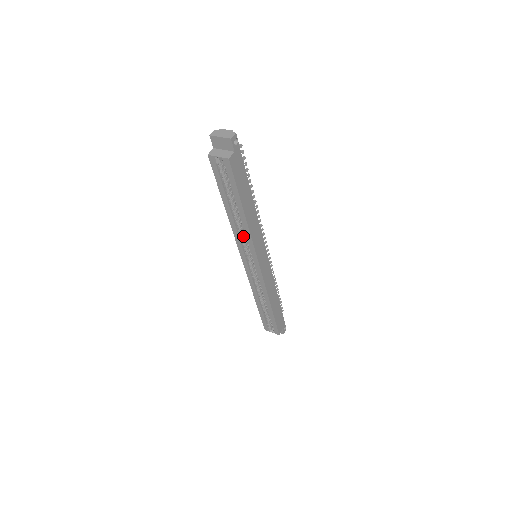
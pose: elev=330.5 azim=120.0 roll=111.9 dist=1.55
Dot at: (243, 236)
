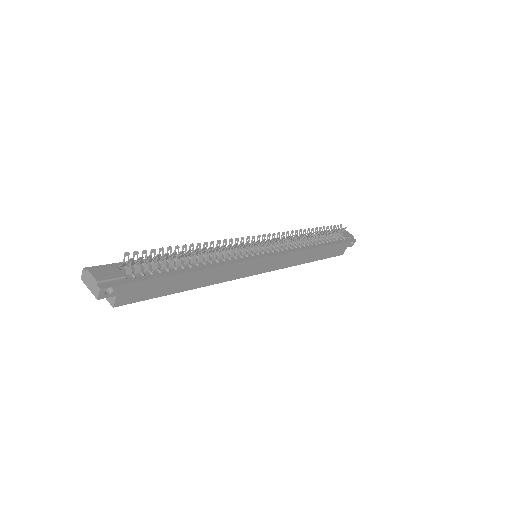
Dot at: occluded
